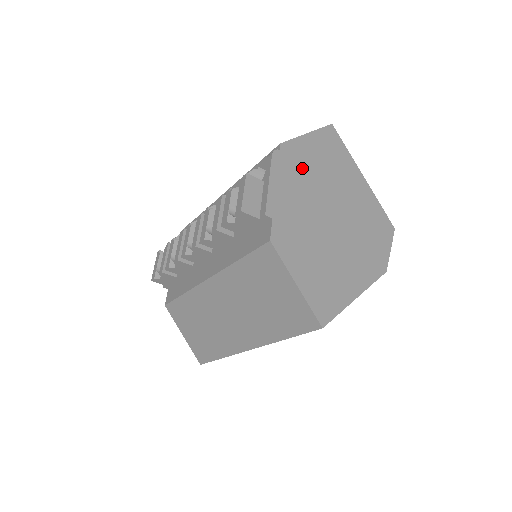
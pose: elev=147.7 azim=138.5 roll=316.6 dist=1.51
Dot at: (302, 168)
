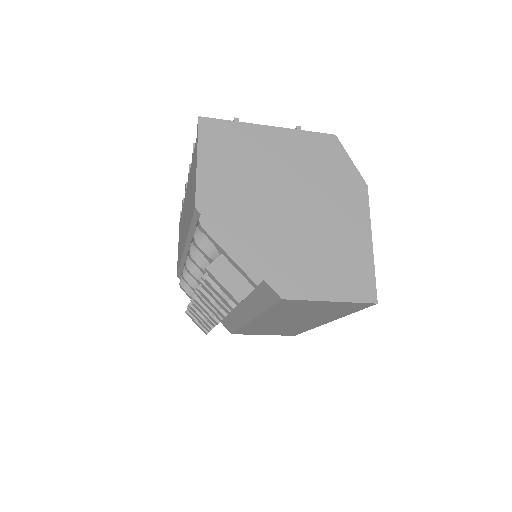
Dot at: (230, 201)
